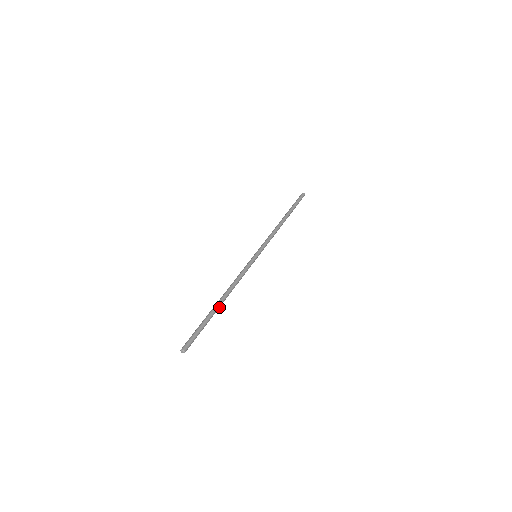
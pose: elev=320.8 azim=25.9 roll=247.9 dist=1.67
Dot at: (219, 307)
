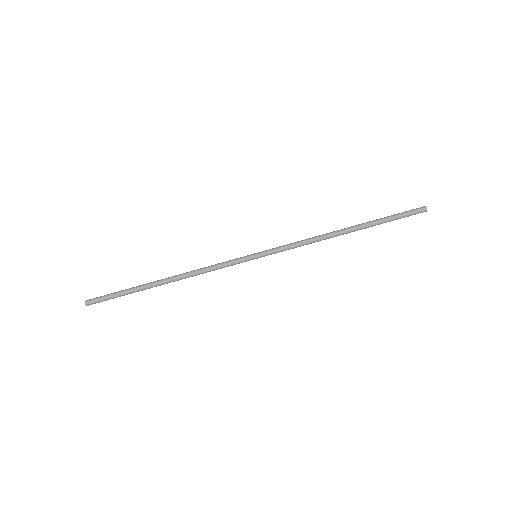
Dot at: (158, 285)
